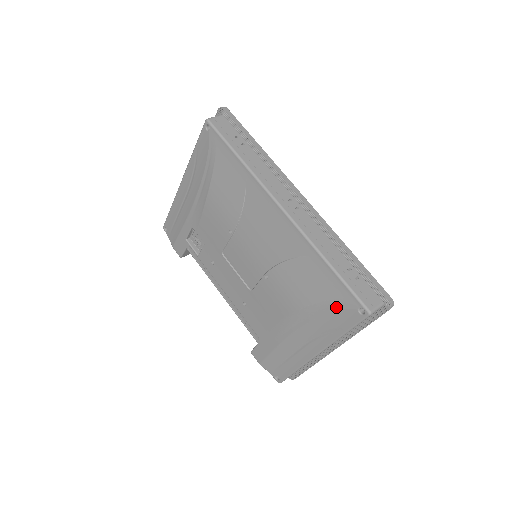
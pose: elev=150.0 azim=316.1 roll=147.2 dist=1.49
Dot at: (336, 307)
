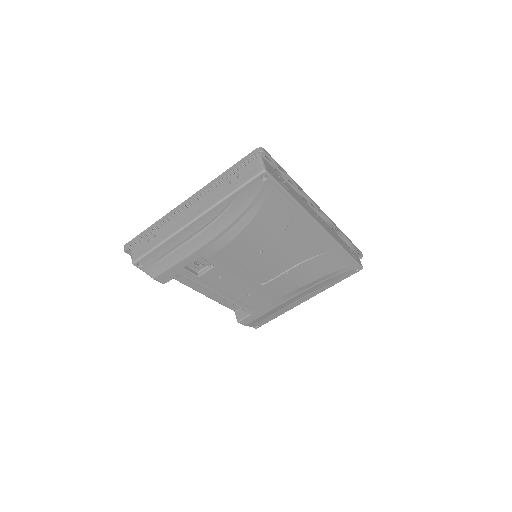
Dot at: (341, 272)
